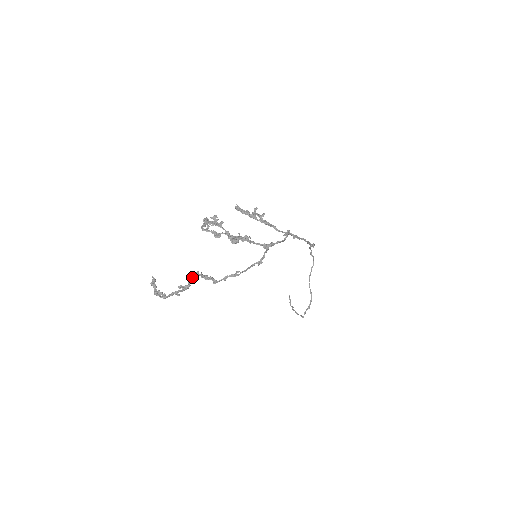
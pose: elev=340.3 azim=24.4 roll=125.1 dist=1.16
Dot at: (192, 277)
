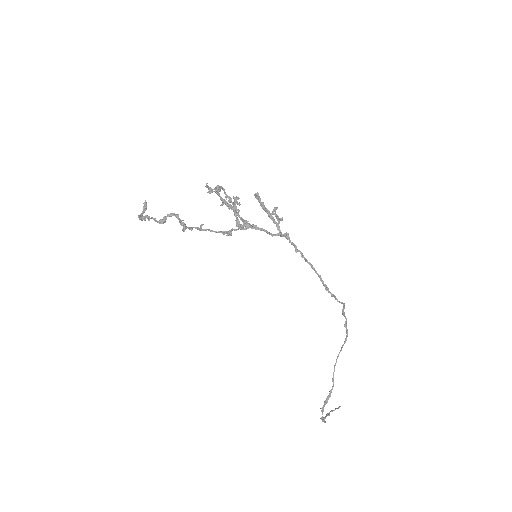
Dot at: (170, 214)
